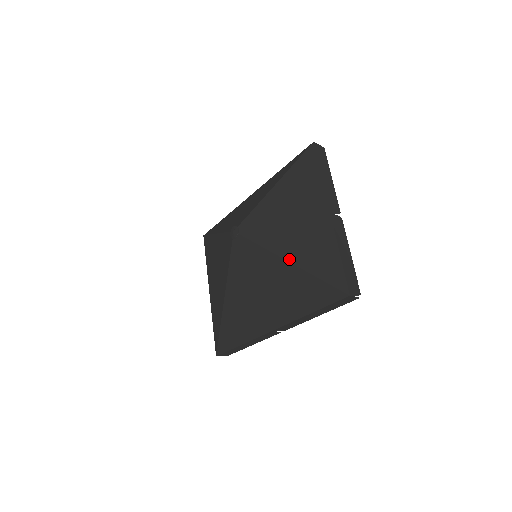
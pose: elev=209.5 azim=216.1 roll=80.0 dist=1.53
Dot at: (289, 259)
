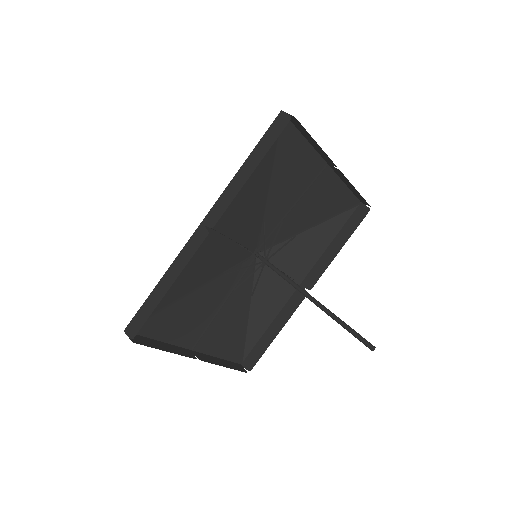
Dot at: (270, 187)
